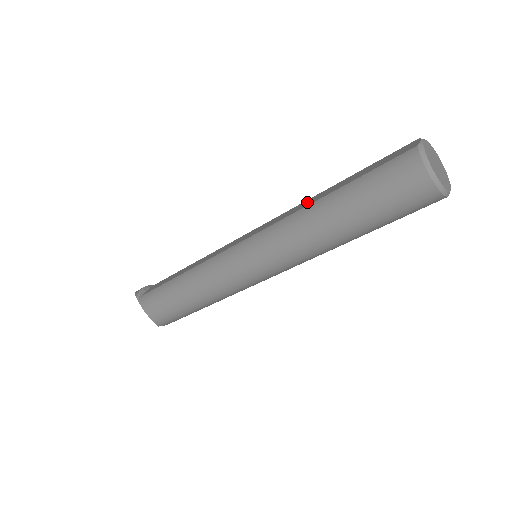
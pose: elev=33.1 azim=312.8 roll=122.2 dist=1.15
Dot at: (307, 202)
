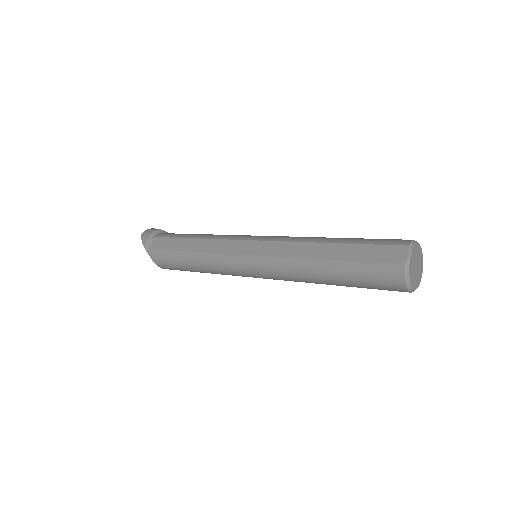
Dot at: (306, 249)
